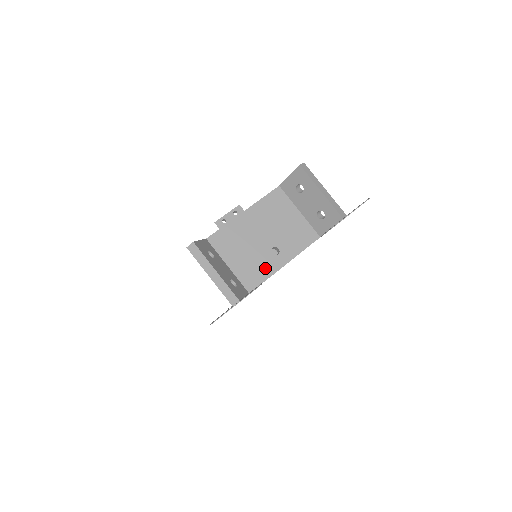
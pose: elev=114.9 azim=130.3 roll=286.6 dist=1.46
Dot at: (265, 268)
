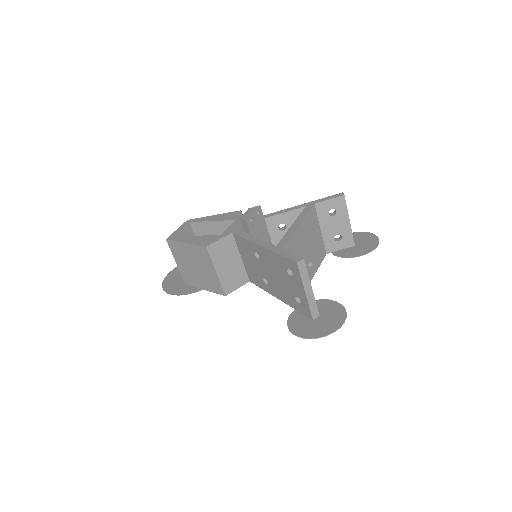
Dot at: occluded
